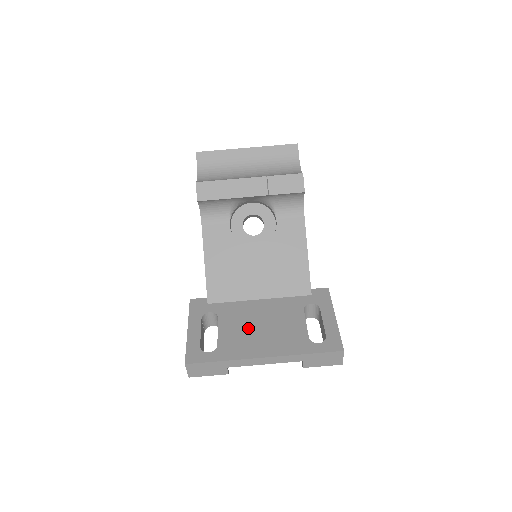
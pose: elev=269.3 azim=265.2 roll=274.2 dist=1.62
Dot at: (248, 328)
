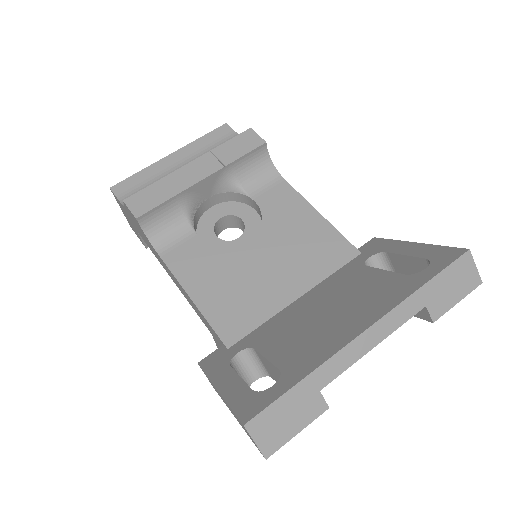
Dot at: (309, 326)
